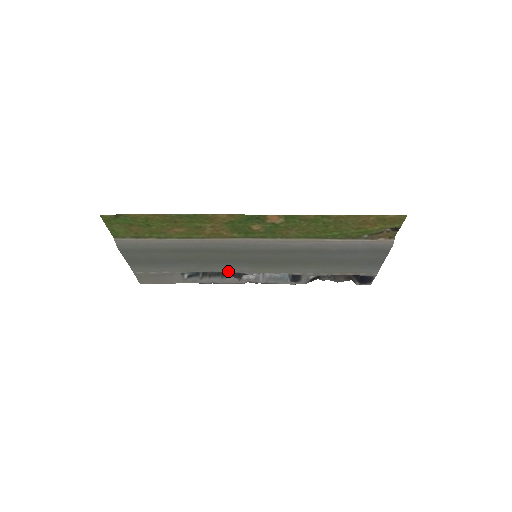
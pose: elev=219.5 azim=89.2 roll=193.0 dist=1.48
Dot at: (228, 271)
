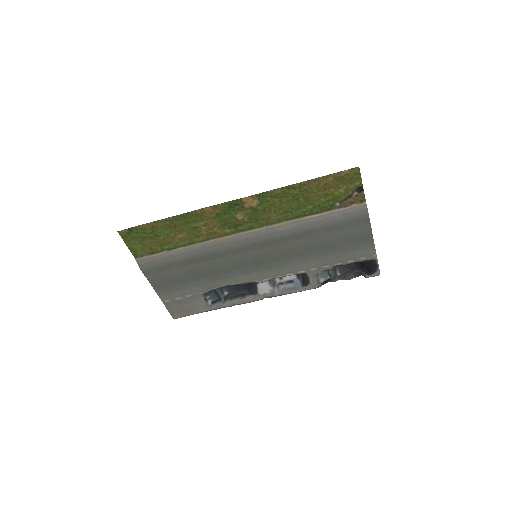
Dot at: (240, 282)
